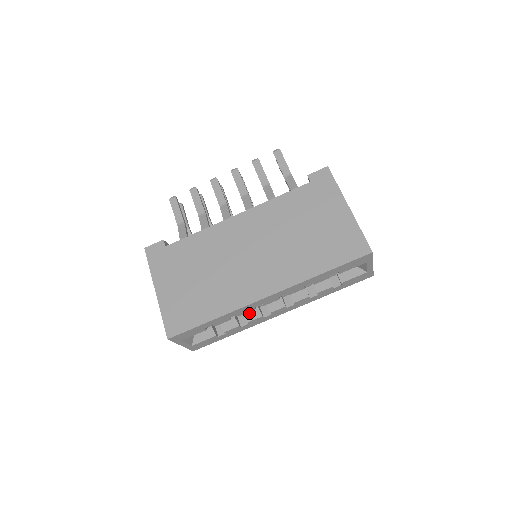
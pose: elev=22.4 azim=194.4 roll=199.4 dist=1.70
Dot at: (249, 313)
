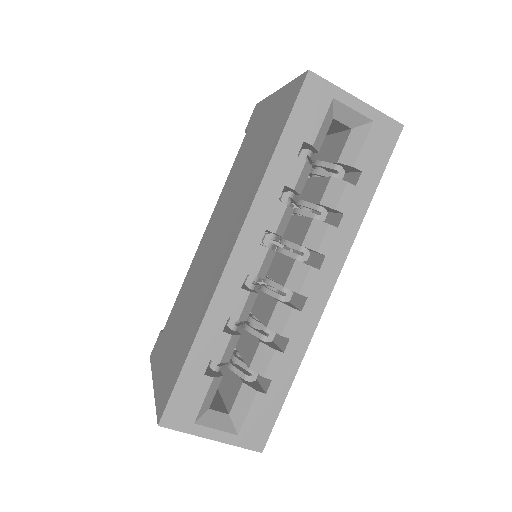
Dot at: (272, 319)
